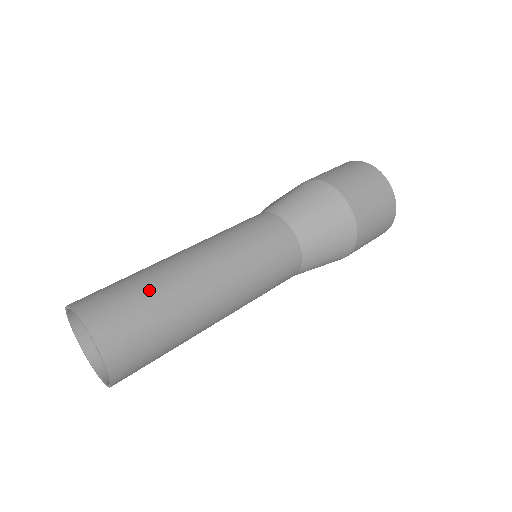
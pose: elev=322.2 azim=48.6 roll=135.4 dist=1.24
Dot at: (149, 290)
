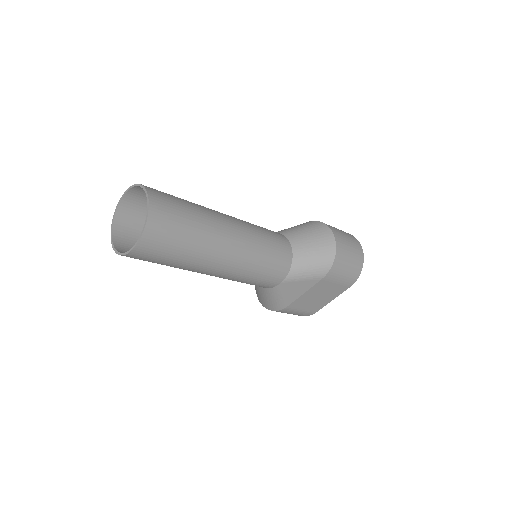
Dot at: (188, 201)
